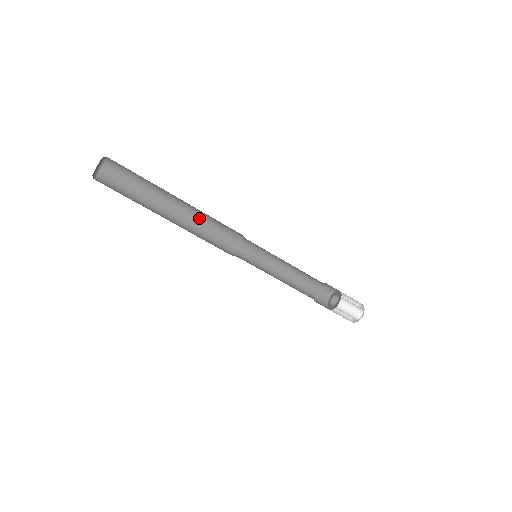
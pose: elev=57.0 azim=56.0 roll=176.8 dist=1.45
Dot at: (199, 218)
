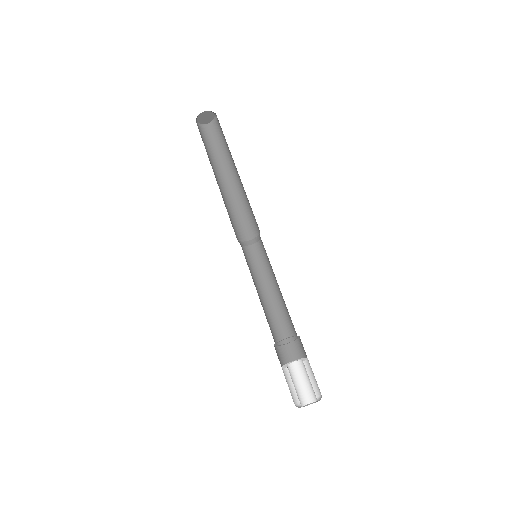
Dot at: (243, 198)
